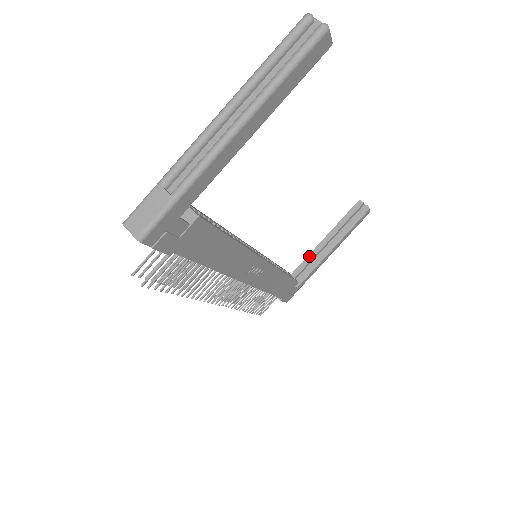
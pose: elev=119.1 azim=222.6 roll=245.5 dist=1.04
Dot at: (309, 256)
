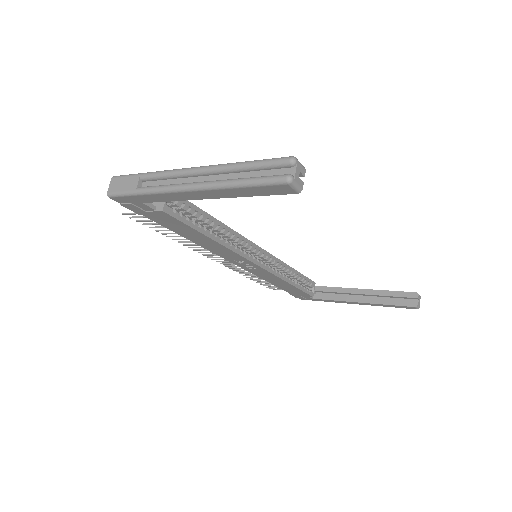
Dot at: (342, 288)
